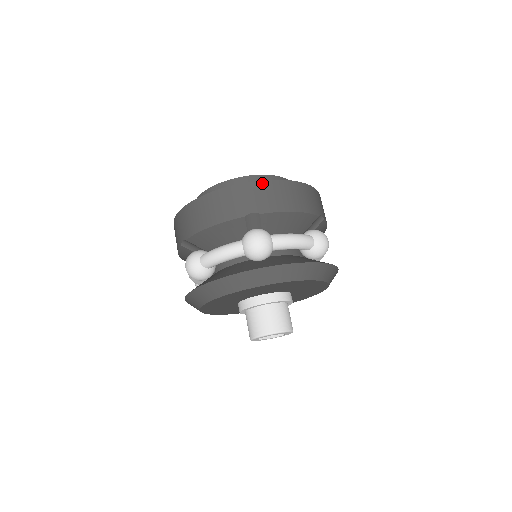
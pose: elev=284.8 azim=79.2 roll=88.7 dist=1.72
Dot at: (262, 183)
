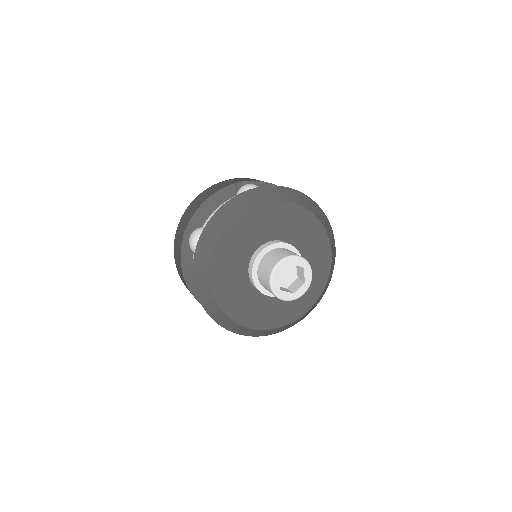
Dot at: (243, 178)
